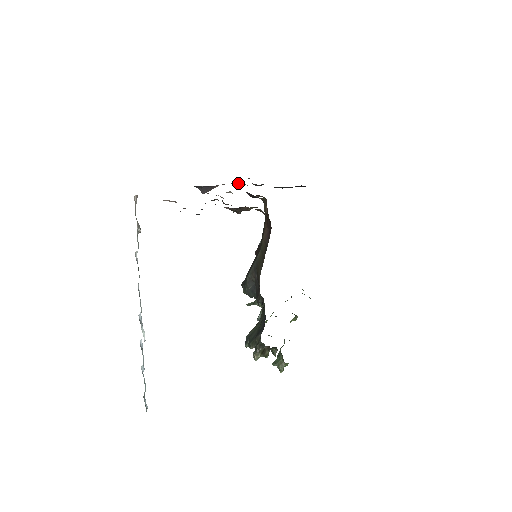
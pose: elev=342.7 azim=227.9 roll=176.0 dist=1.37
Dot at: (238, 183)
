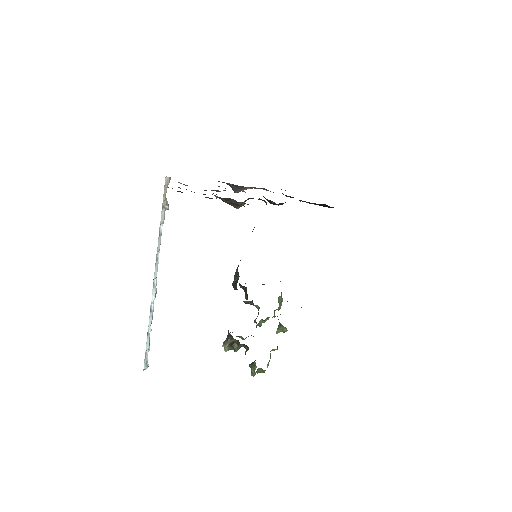
Dot at: (267, 190)
